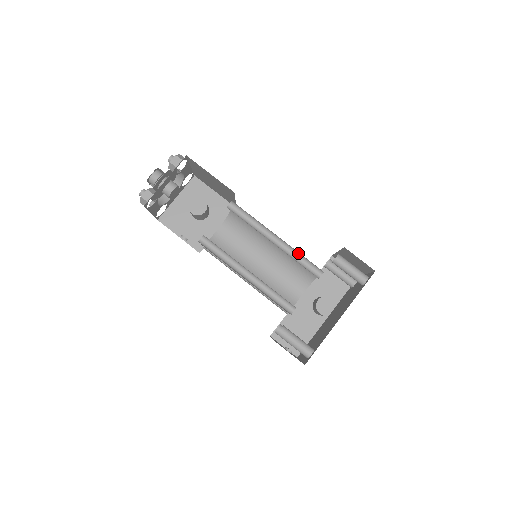
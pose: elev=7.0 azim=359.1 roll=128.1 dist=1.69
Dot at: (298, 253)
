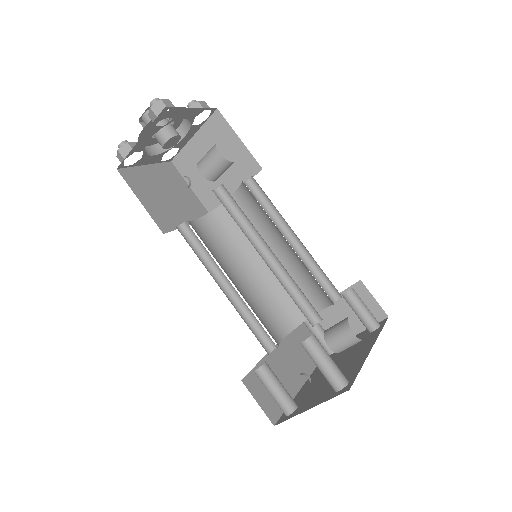
Dot at: (313, 267)
